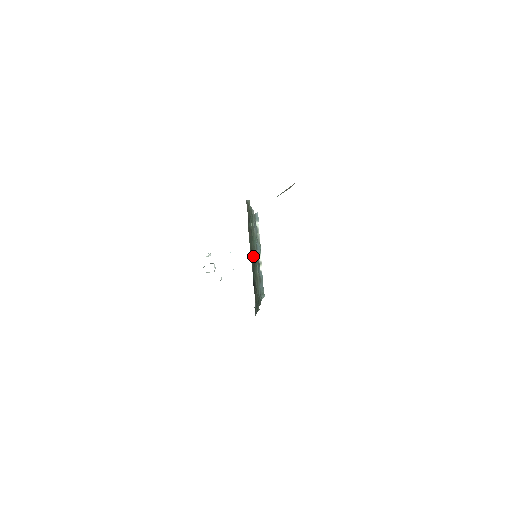
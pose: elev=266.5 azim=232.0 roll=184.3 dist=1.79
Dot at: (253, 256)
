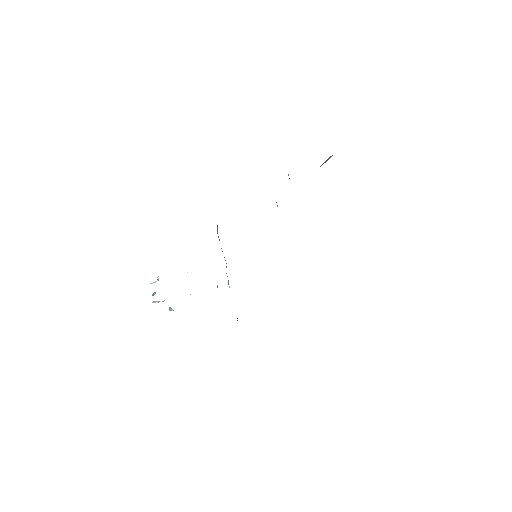
Dot at: occluded
